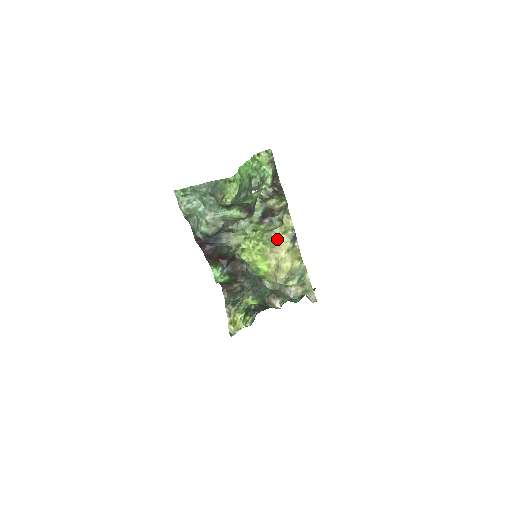
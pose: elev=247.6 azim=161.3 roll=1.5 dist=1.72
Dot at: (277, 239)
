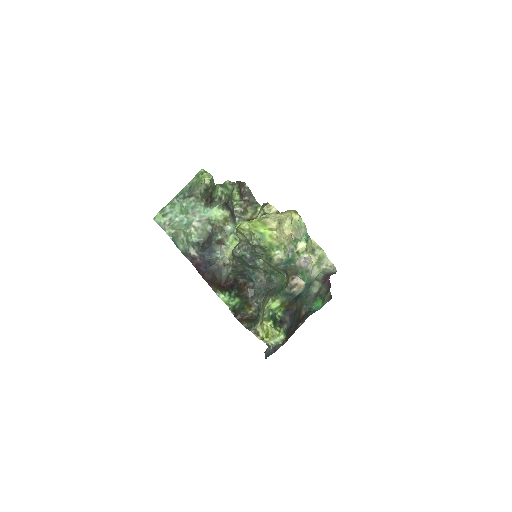
Dot at: occluded
